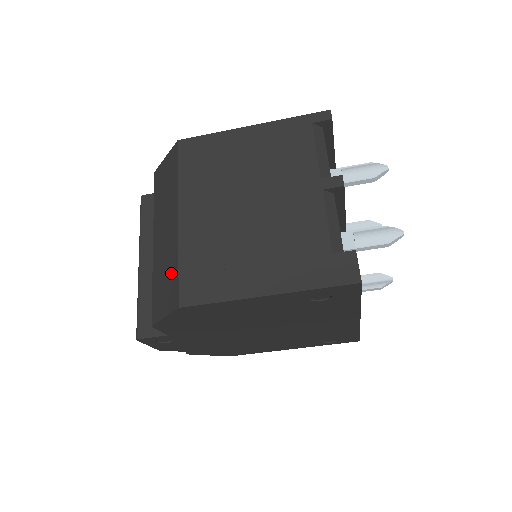
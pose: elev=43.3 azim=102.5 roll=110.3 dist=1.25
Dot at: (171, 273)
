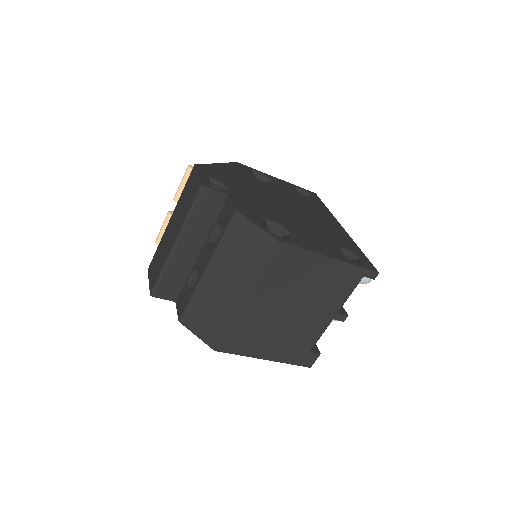
Dot at: (217, 323)
